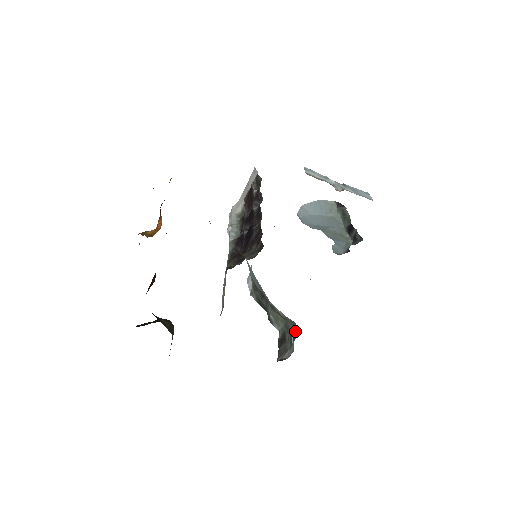
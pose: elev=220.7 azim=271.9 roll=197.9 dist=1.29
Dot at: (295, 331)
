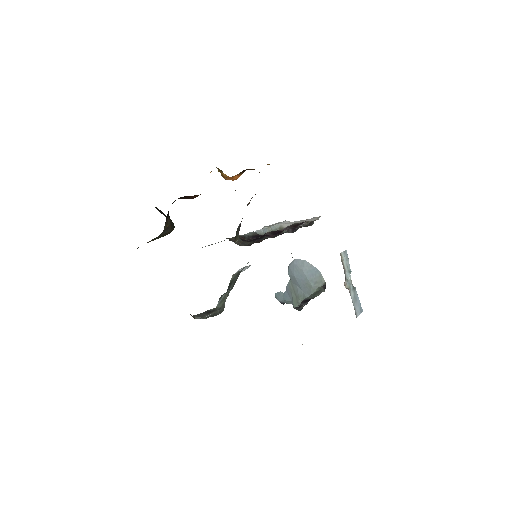
Dot at: occluded
